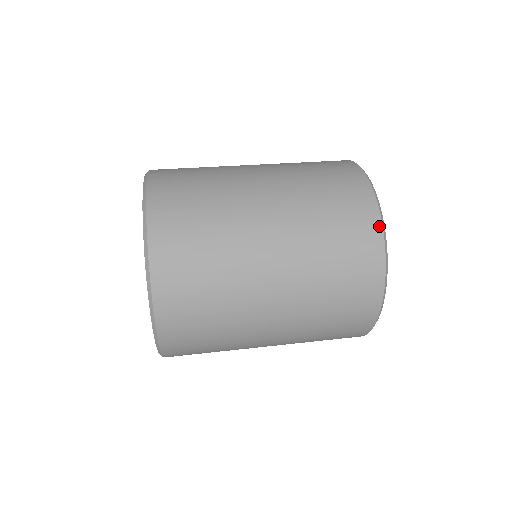
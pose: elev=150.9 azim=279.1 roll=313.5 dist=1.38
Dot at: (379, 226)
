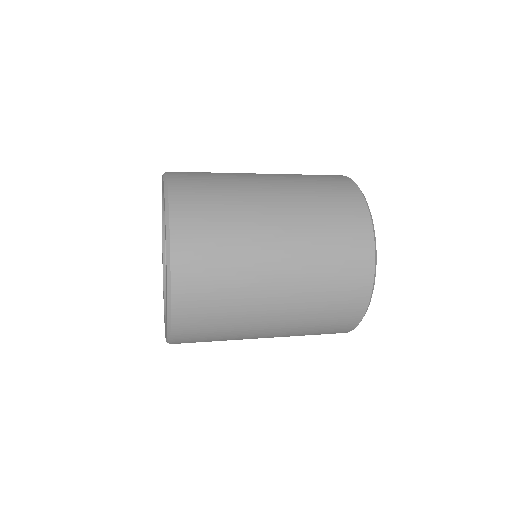
Dot at: (344, 177)
